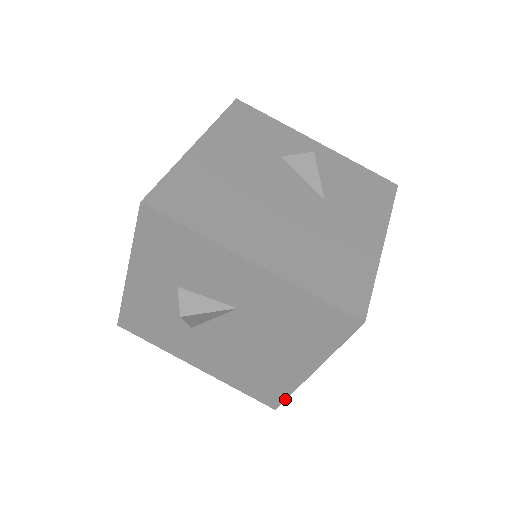
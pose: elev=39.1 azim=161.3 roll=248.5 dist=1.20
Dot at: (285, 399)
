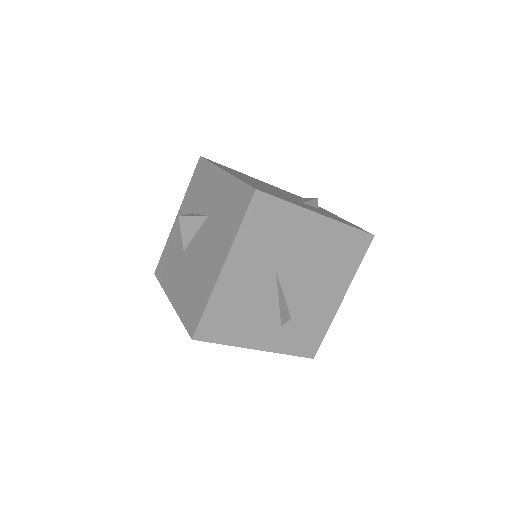
Dot at: (201, 317)
